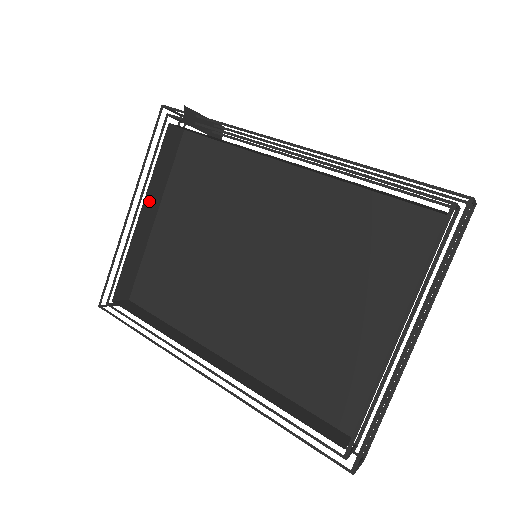
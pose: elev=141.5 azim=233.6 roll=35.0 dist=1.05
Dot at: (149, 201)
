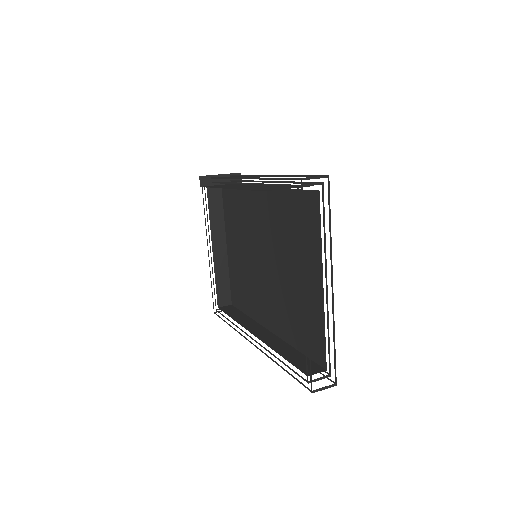
Dot at: (216, 238)
